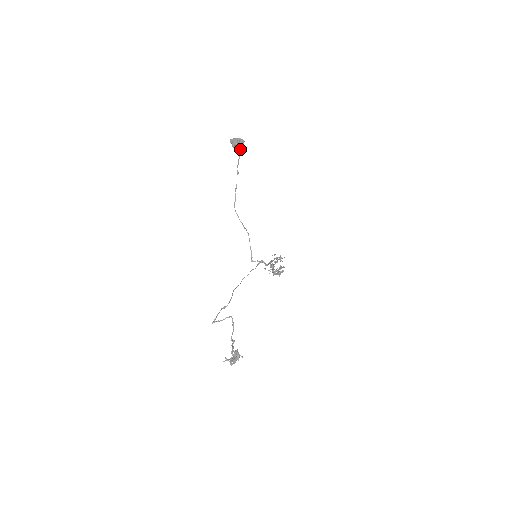
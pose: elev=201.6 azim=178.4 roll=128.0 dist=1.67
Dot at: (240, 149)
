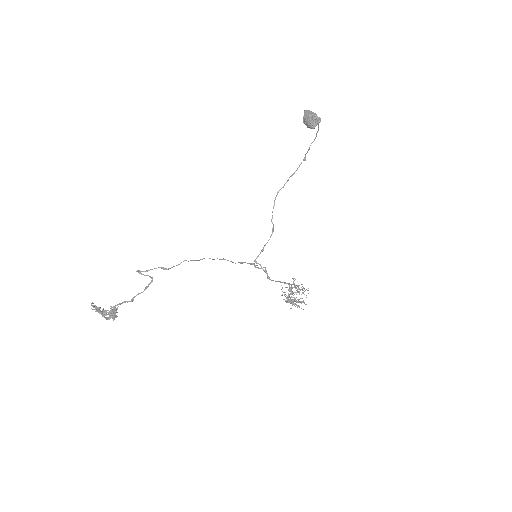
Dot at: (310, 127)
